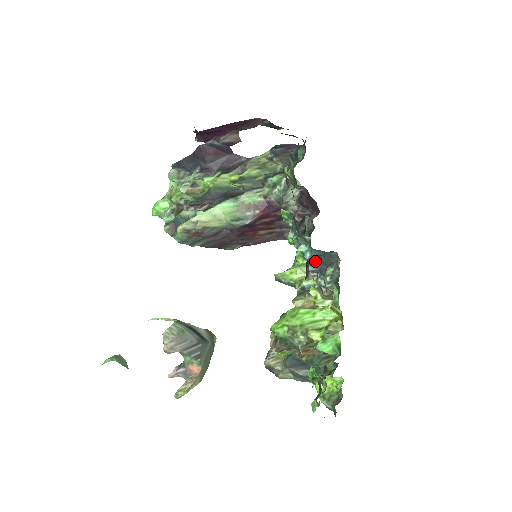
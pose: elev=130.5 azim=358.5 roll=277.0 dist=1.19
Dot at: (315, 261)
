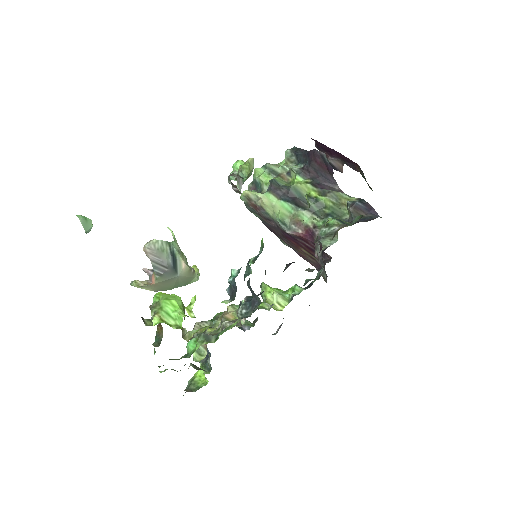
Dot at: (232, 288)
